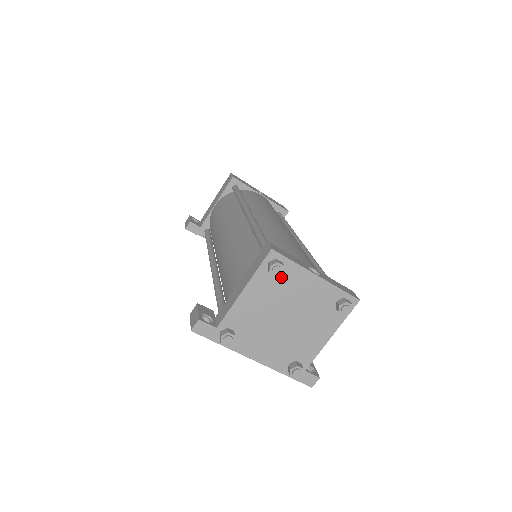
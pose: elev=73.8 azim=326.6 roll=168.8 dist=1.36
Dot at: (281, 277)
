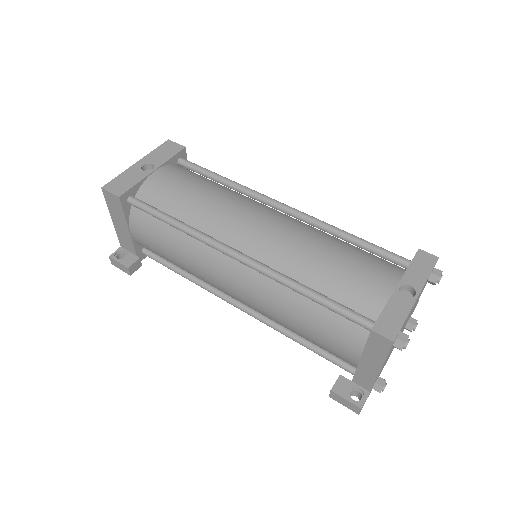
Dot at: occluded
